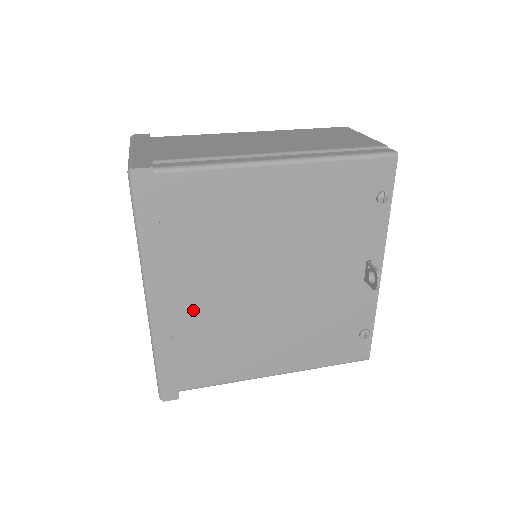
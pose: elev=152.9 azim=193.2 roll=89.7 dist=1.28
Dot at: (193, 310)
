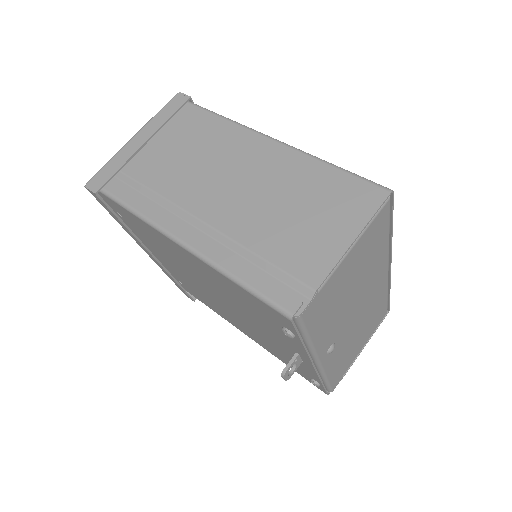
Dot at: occluded
